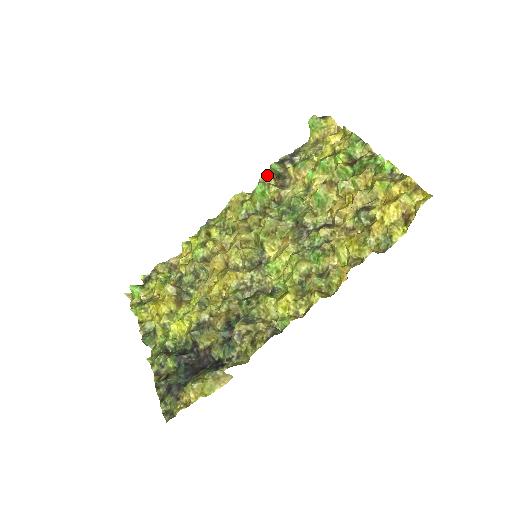
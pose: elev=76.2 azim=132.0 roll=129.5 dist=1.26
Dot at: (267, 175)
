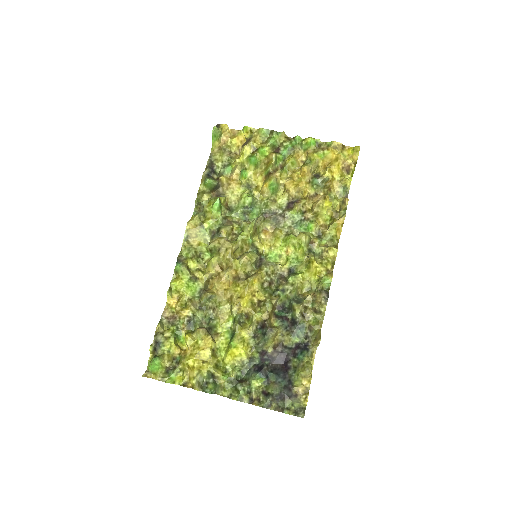
Dot at: (200, 193)
